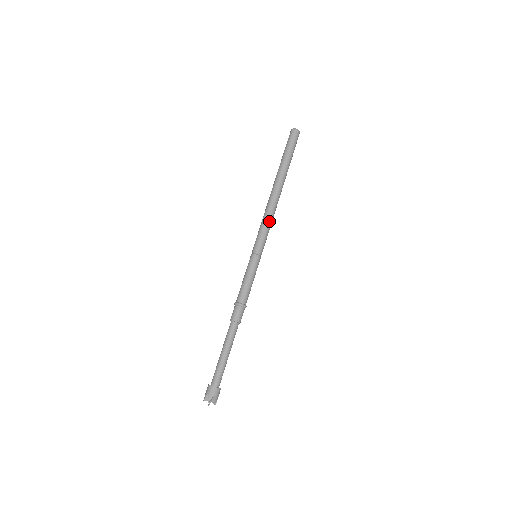
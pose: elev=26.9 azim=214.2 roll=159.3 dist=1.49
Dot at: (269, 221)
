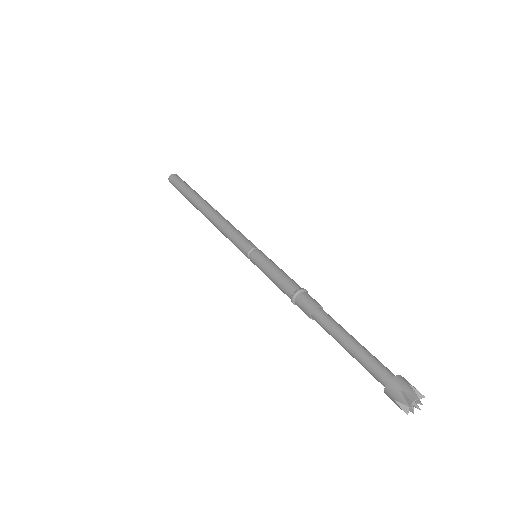
Dot at: (233, 226)
